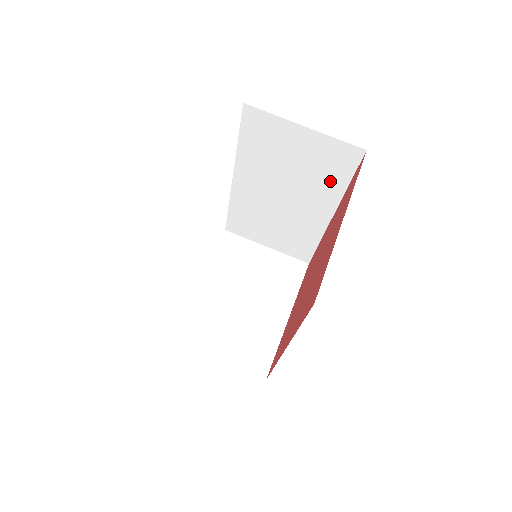
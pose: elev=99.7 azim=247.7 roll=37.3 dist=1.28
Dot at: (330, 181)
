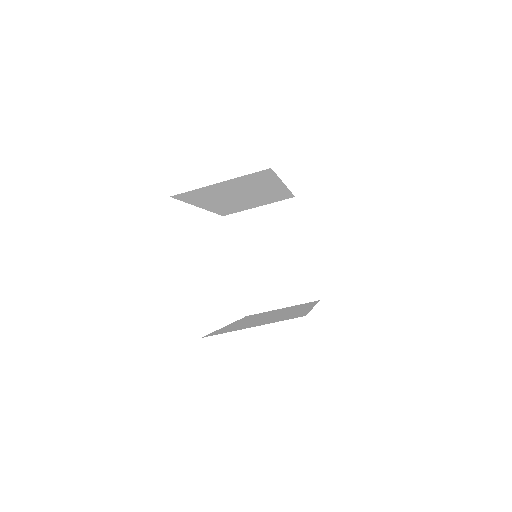
Dot at: (264, 181)
